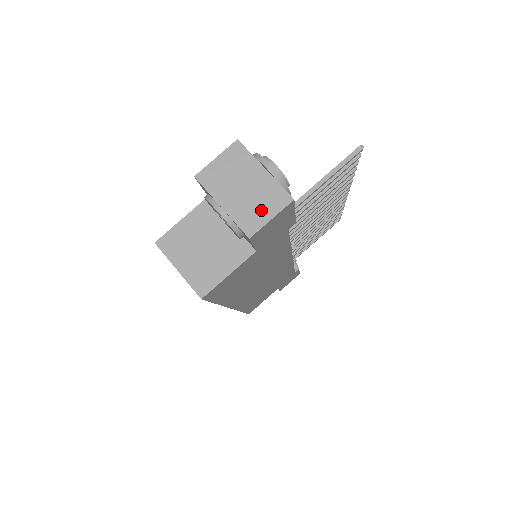
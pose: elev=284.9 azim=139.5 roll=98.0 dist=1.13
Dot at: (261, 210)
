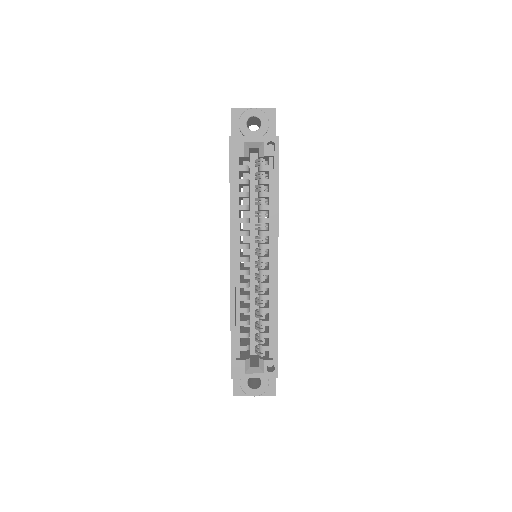
Dot at: occluded
